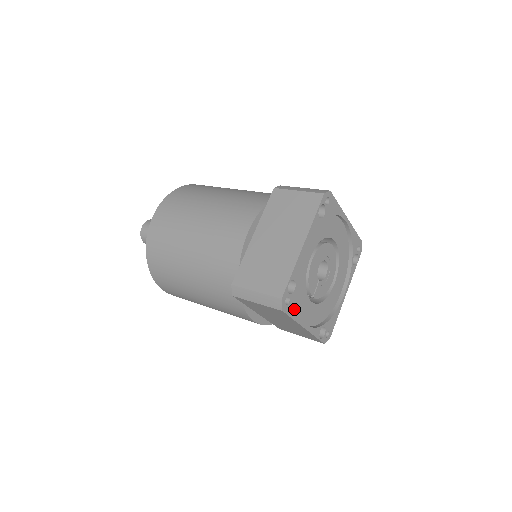
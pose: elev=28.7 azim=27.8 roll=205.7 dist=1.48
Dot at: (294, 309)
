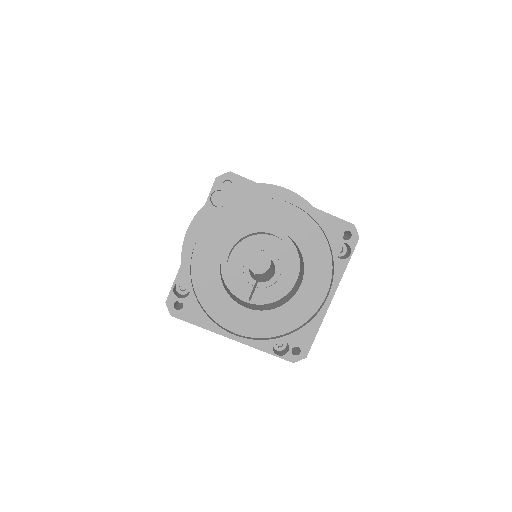
Dot at: (197, 315)
